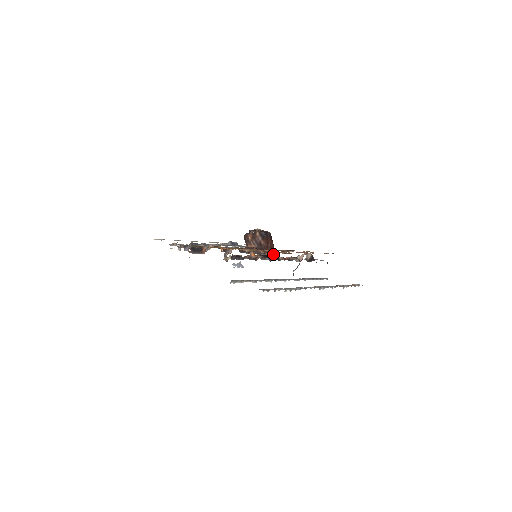
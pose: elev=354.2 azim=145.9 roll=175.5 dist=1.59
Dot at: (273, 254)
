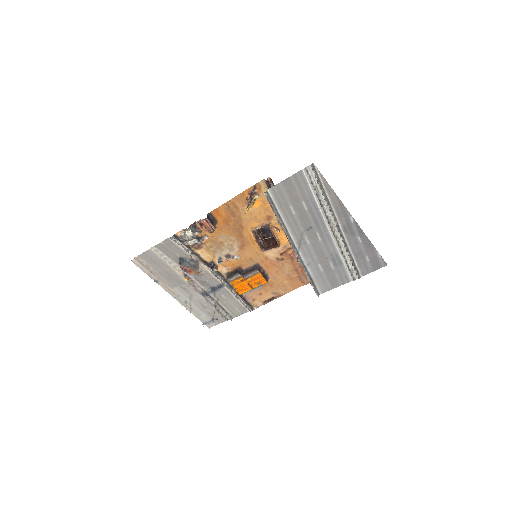
Dot at: occluded
